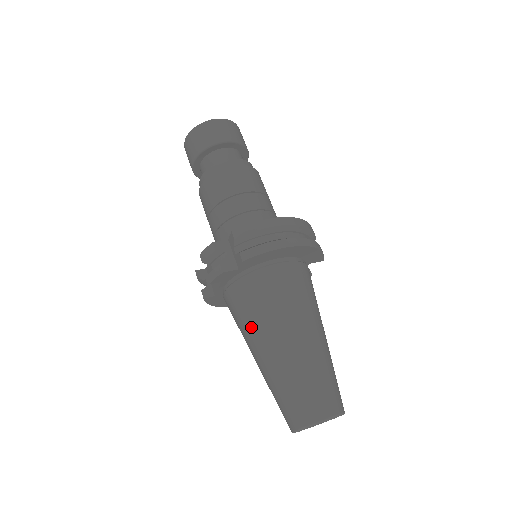
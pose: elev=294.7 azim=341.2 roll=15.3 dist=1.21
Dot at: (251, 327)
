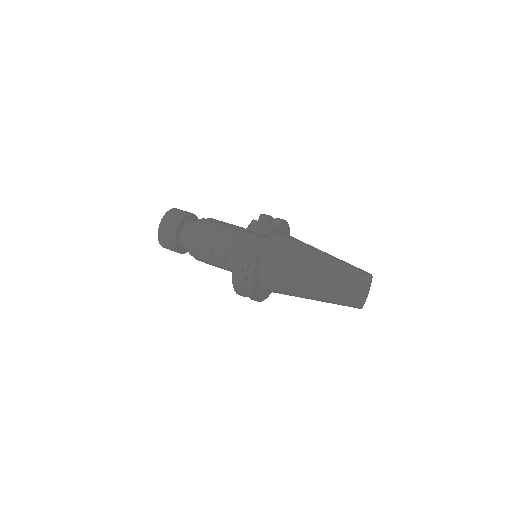
Dot at: (302, 253)
